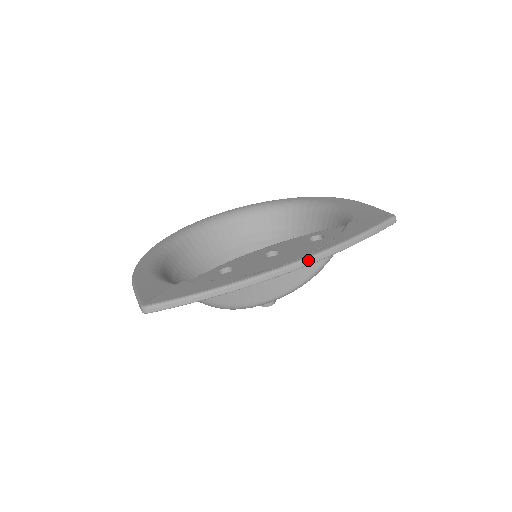
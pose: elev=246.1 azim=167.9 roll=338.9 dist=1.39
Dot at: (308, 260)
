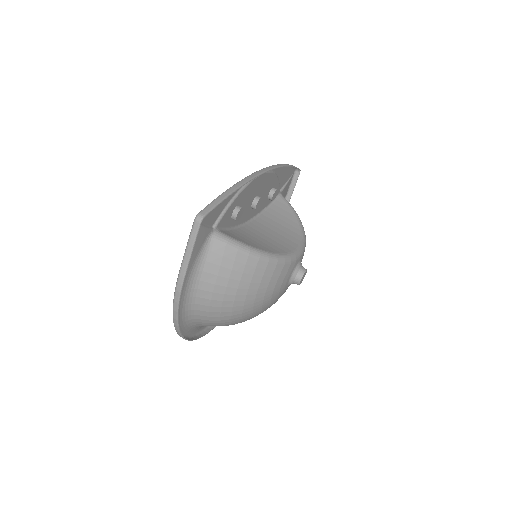
Dot at: (272, 166)
